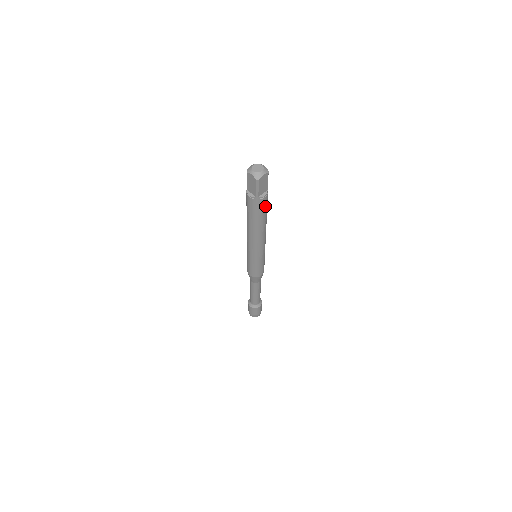
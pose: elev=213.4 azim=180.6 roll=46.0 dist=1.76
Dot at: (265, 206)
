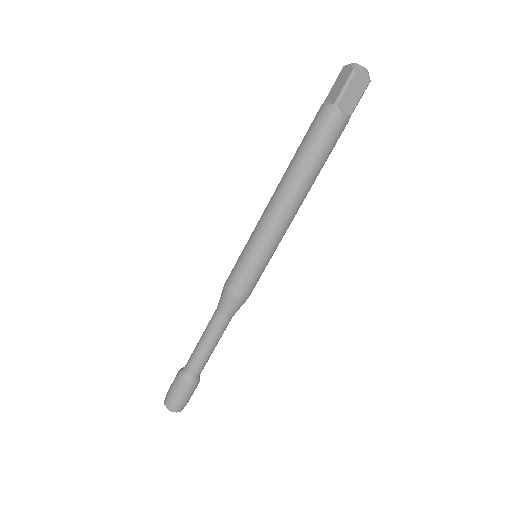
Dot at: (333, 138)
